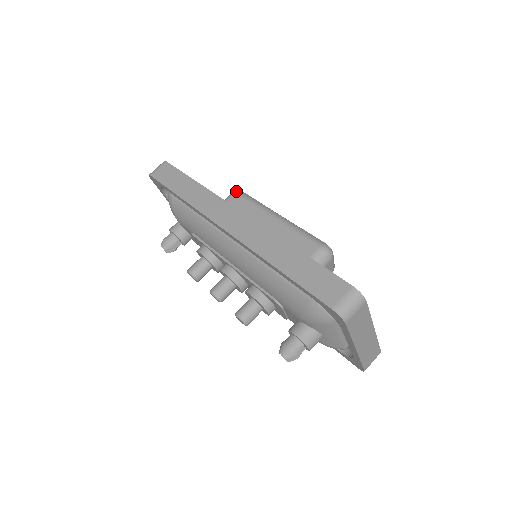
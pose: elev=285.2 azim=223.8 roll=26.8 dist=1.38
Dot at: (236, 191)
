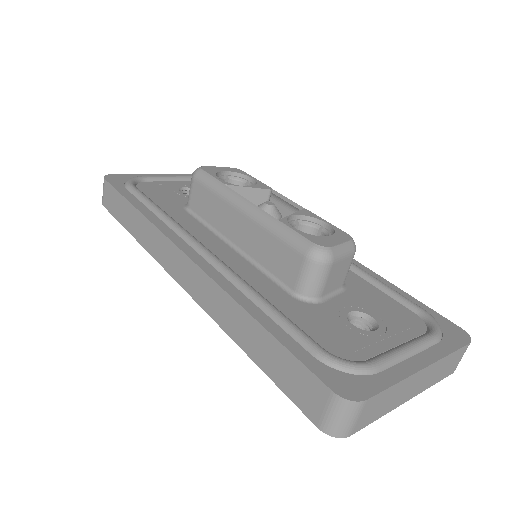
Dot at: (193, 174)
